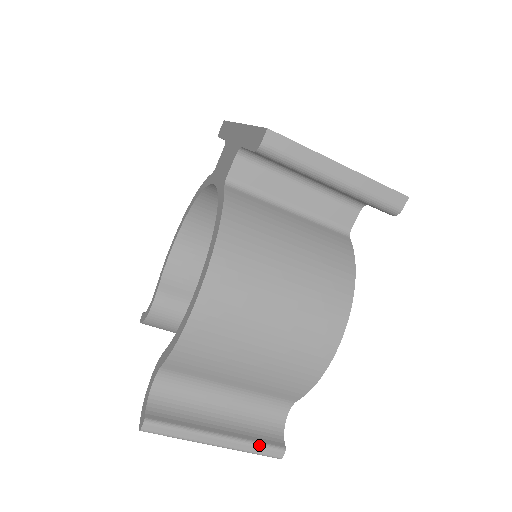
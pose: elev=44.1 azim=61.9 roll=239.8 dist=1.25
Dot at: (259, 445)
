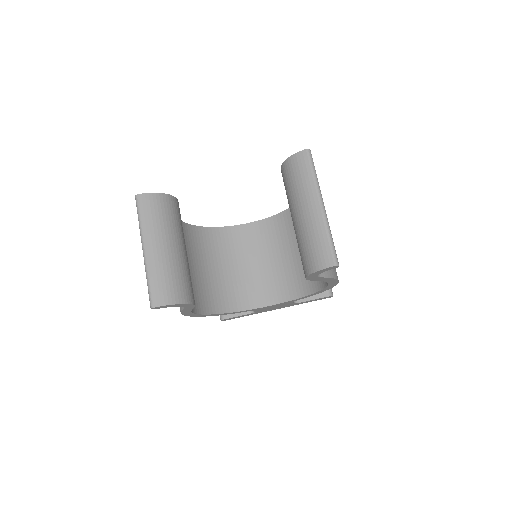
Dot at: occluded
